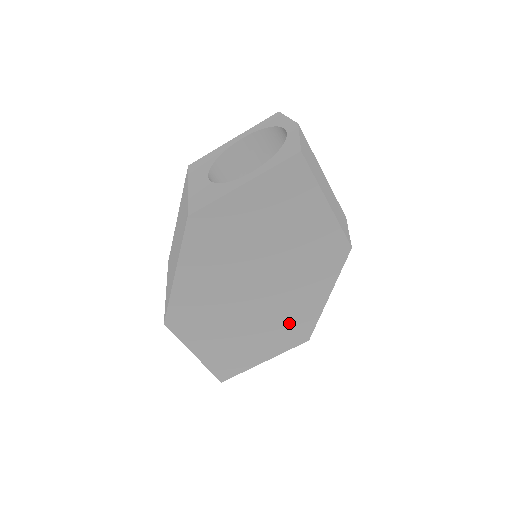
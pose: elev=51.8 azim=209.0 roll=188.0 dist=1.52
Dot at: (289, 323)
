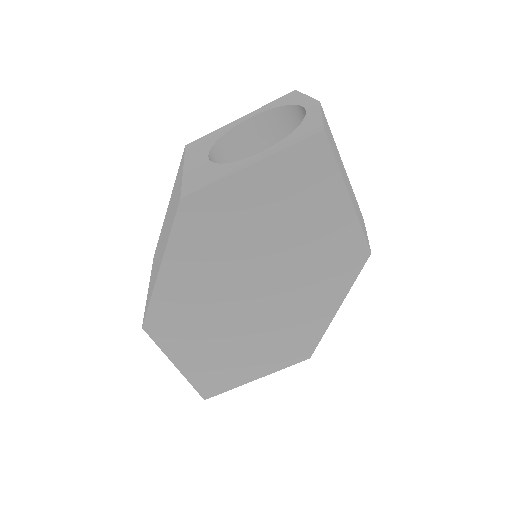
Dot at: (289, 337)
